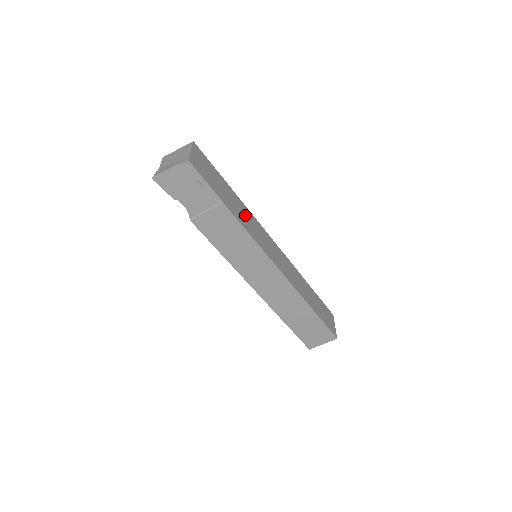
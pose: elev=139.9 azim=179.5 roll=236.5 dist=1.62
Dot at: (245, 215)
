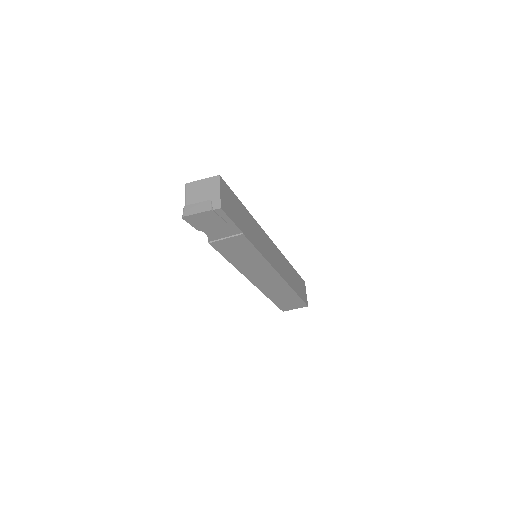
Dot at: (255, 231)
